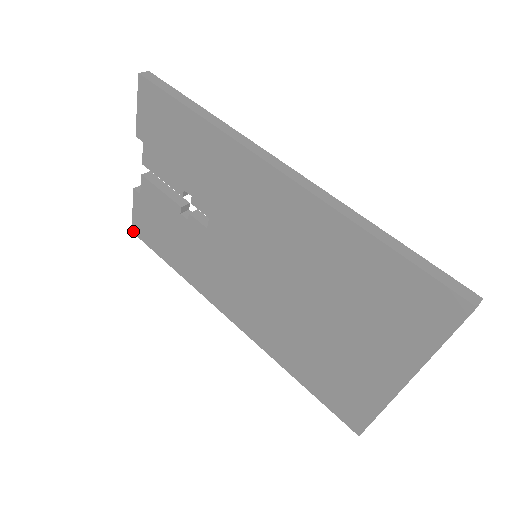
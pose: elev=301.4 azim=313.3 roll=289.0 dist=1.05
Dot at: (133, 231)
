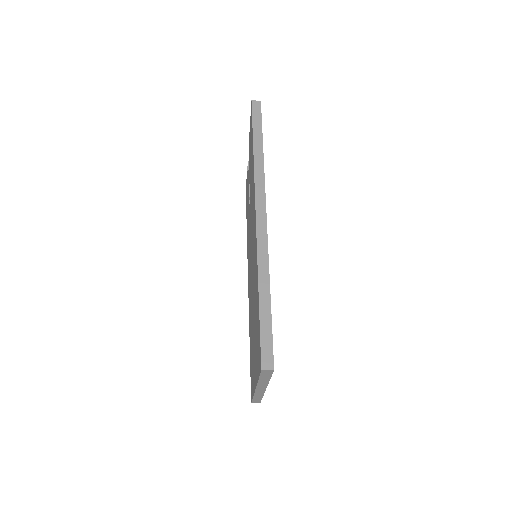
Dot at: occluded
